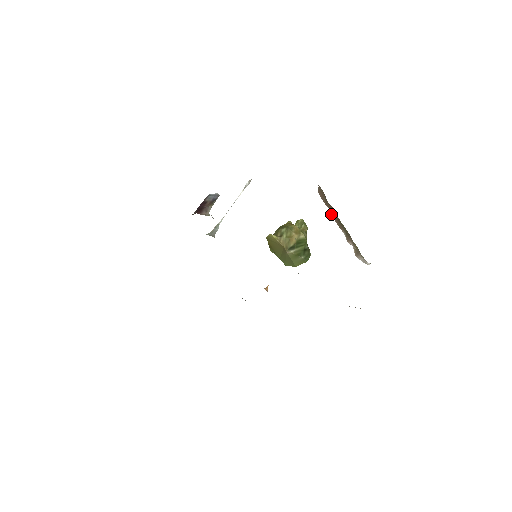
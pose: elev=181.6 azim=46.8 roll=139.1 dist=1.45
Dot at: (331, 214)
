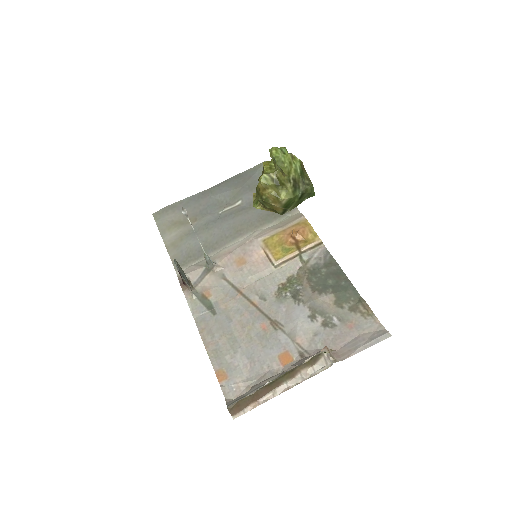
Dot at: (258, 399)
